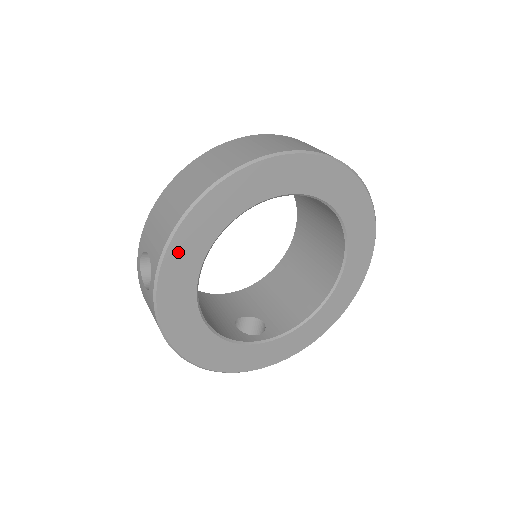
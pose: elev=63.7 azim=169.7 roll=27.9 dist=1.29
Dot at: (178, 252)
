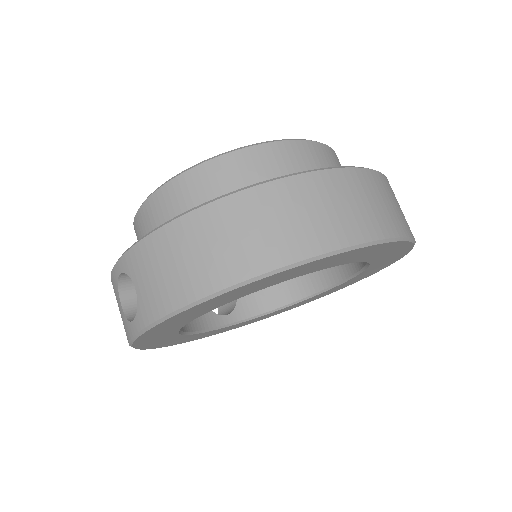
Dot at: (178, 318)
